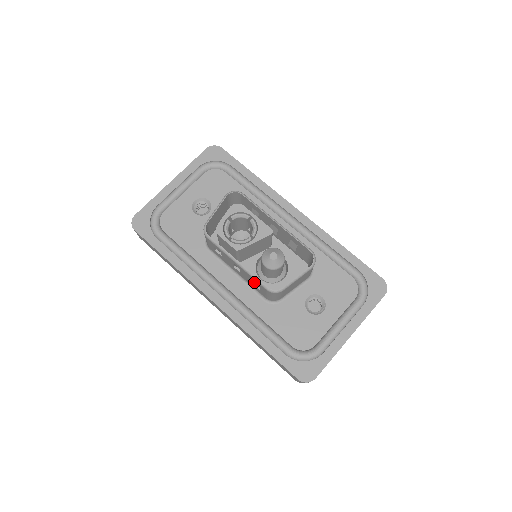
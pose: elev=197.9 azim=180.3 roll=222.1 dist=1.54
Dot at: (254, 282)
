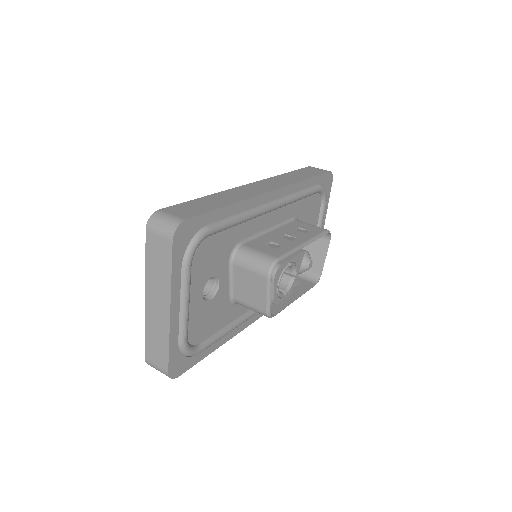
Dot at: occluded
